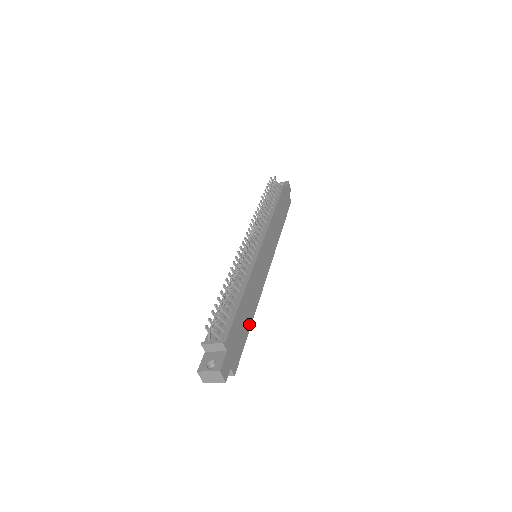
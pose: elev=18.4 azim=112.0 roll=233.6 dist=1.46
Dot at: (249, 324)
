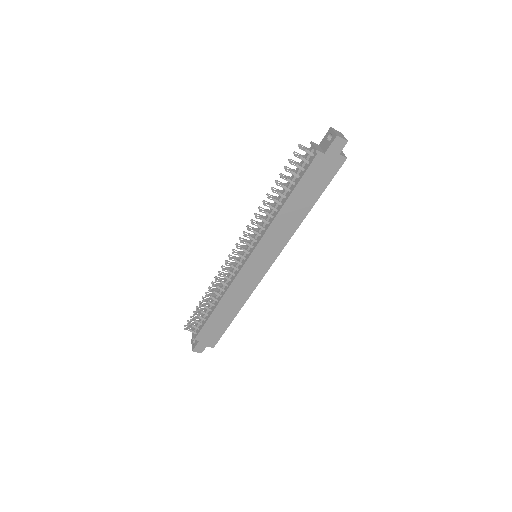
Dot at: (231, 318)
